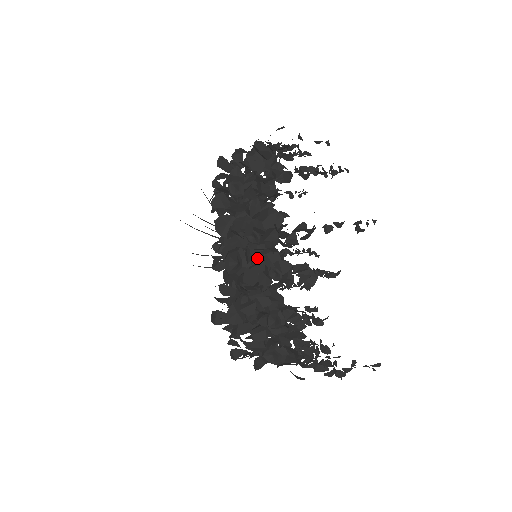
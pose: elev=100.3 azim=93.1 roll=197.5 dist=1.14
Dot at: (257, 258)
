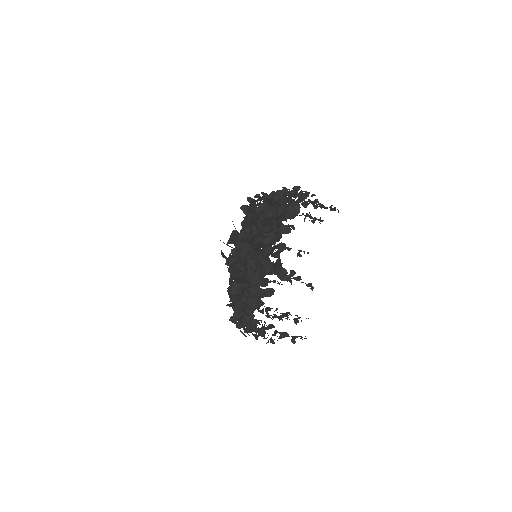
Dot at: (245, 313)
